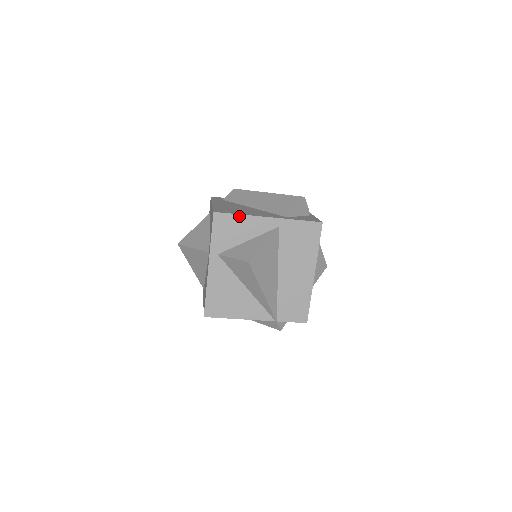
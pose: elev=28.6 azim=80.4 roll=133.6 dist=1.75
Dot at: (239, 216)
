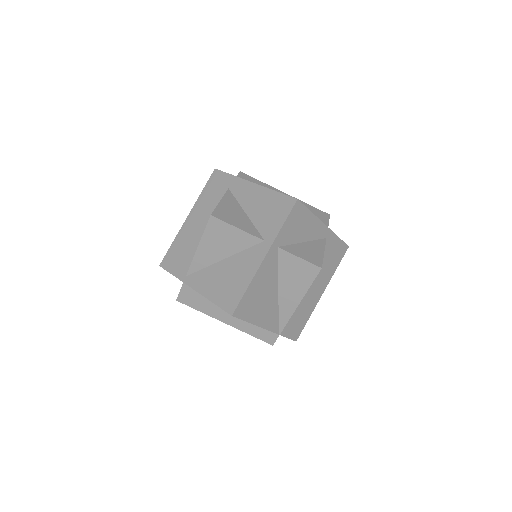
Dot at: (310, 213)
